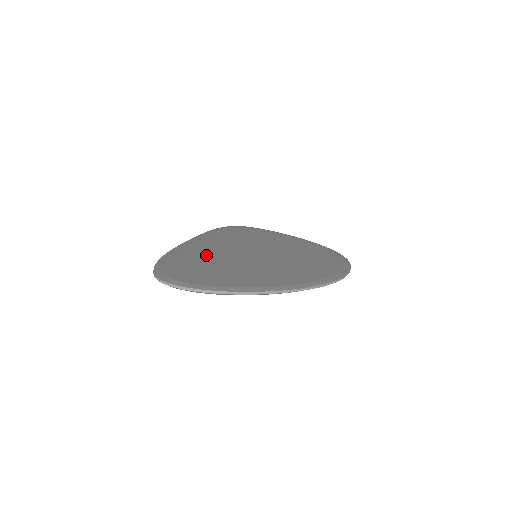
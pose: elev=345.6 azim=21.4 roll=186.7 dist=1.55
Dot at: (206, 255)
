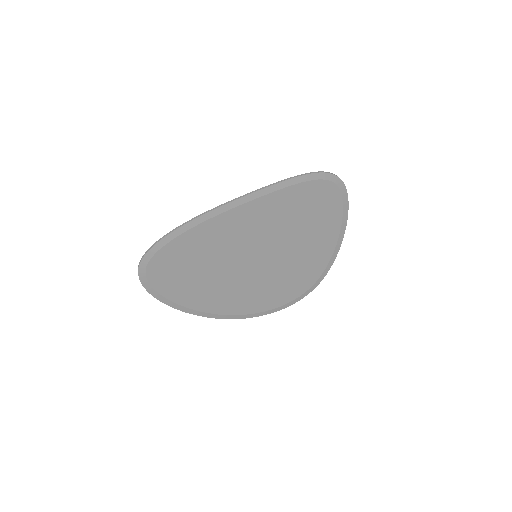
Dot at: (214, 244)
